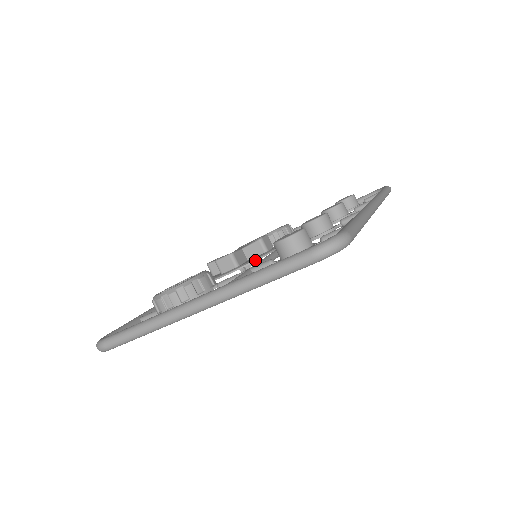
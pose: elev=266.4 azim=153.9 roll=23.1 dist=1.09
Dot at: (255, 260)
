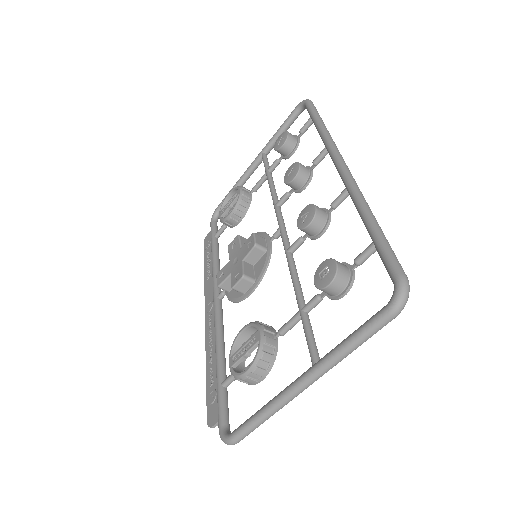
Dot at: (266, 268)
